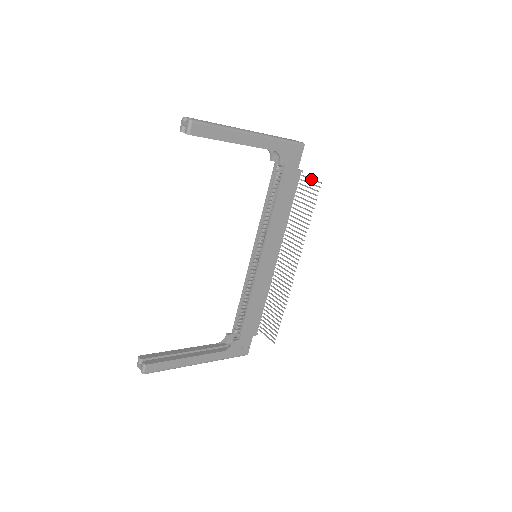
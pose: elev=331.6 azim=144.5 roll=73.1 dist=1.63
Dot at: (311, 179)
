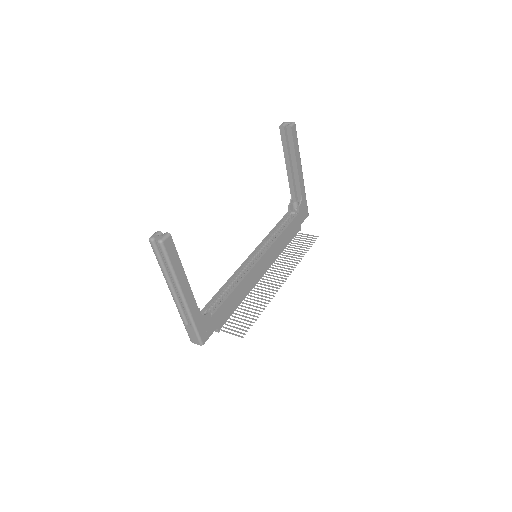
Dot at: (308, 234)
